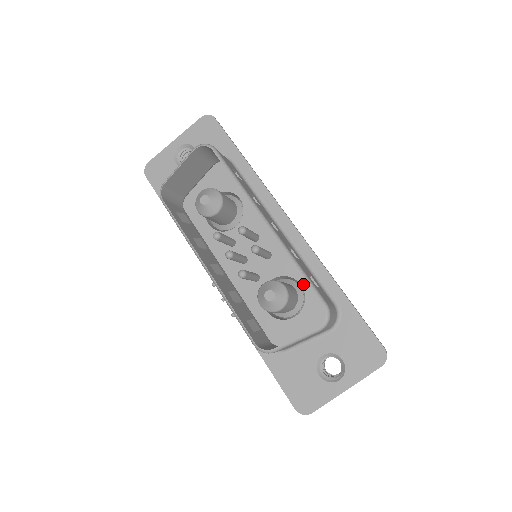
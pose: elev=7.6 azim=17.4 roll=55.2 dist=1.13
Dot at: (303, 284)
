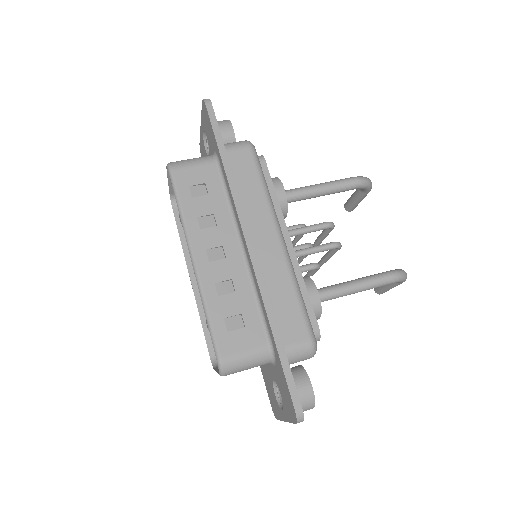
Dot at: occluded
